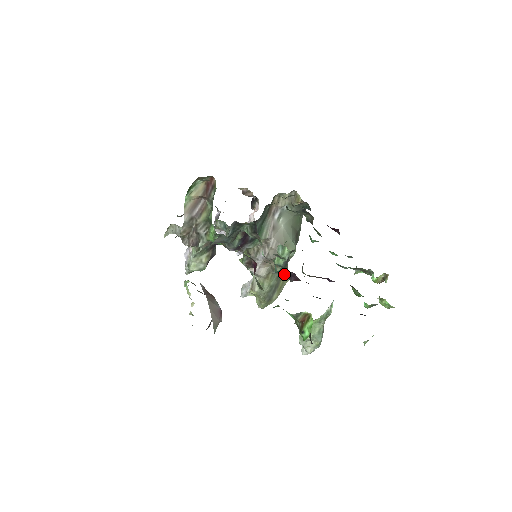
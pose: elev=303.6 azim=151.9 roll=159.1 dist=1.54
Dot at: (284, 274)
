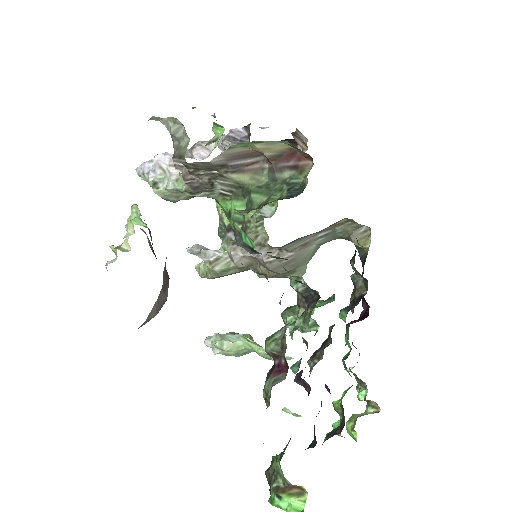
Dot at: occluded
